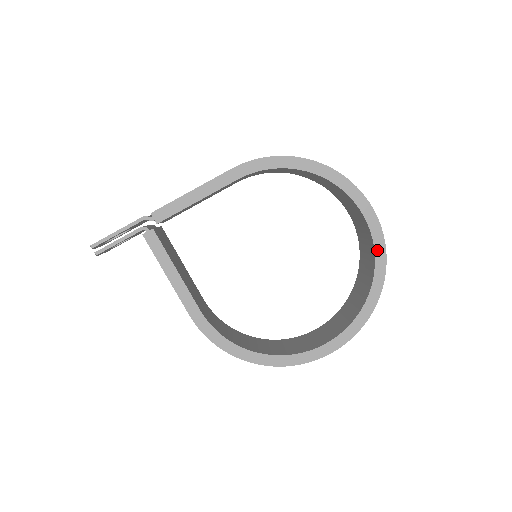
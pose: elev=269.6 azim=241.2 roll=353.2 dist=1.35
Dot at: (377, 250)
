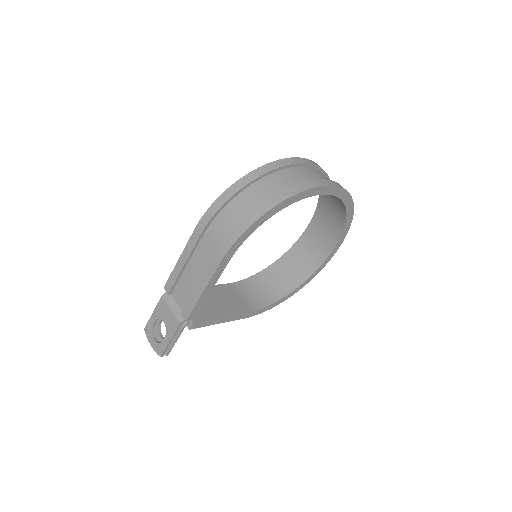
Dot at: (344, 199)
